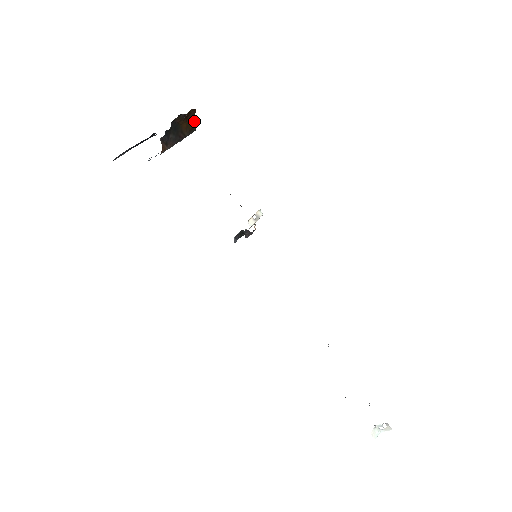
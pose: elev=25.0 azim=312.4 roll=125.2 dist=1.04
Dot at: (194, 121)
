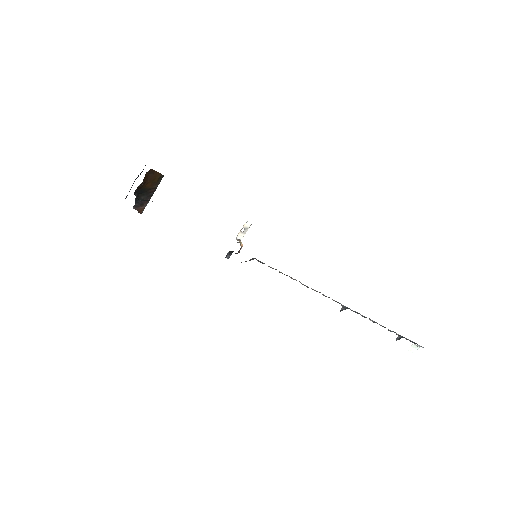
Dot at: (157, 173)
